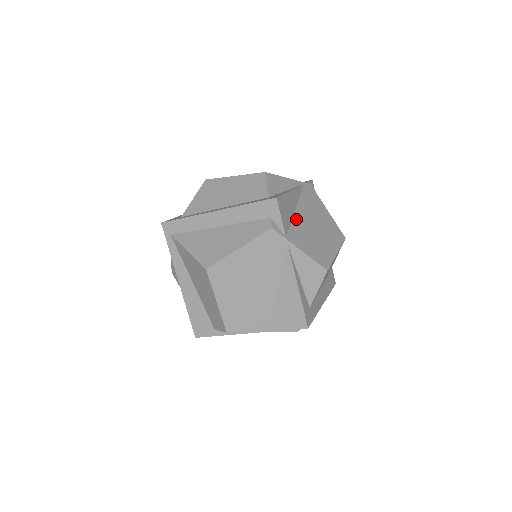
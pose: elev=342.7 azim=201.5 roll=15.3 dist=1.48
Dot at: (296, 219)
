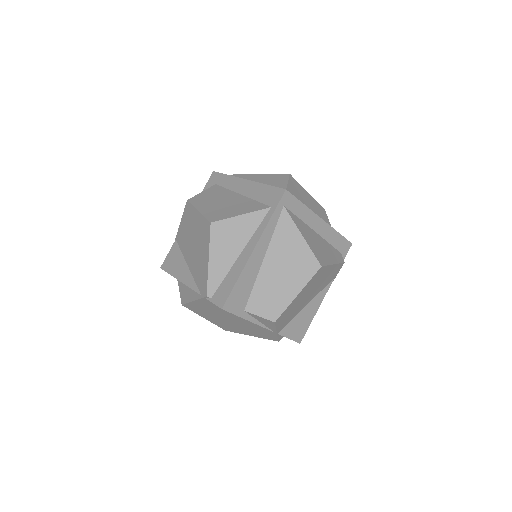
Dot at: occluded
